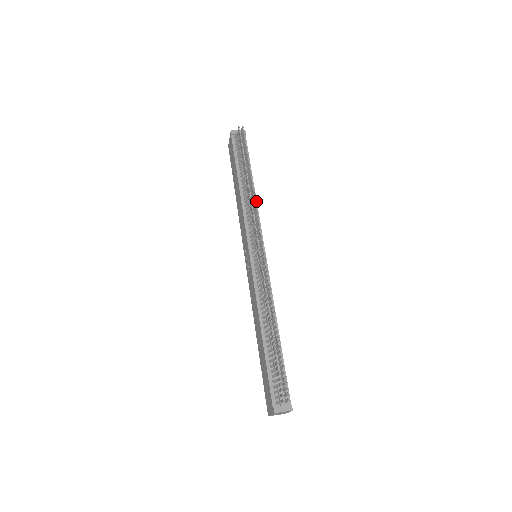
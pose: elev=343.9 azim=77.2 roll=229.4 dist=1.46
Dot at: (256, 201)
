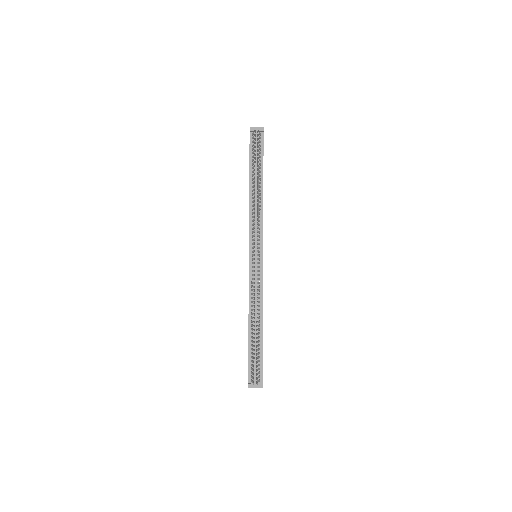
Dot at: occluded
